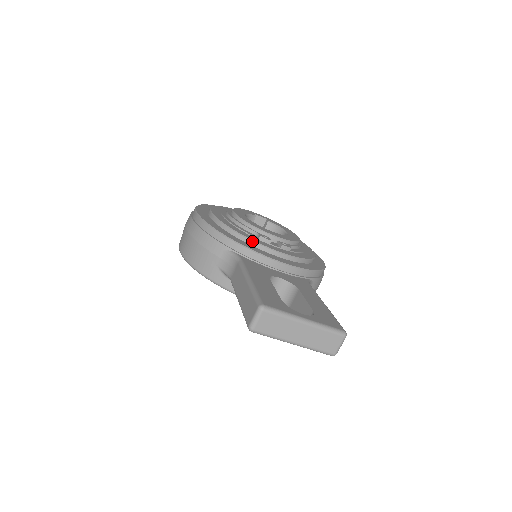
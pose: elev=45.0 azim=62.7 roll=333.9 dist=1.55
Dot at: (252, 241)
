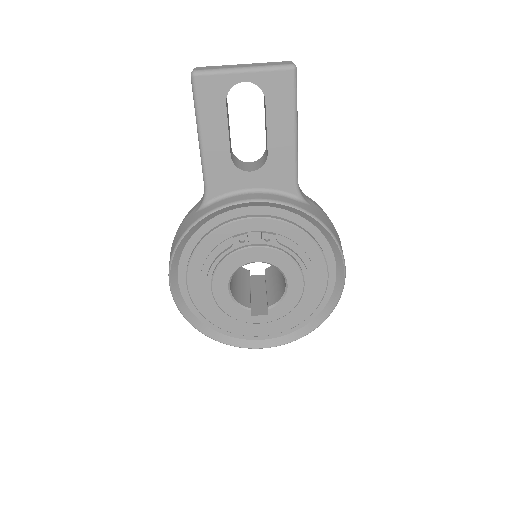
Dot at: occluded
